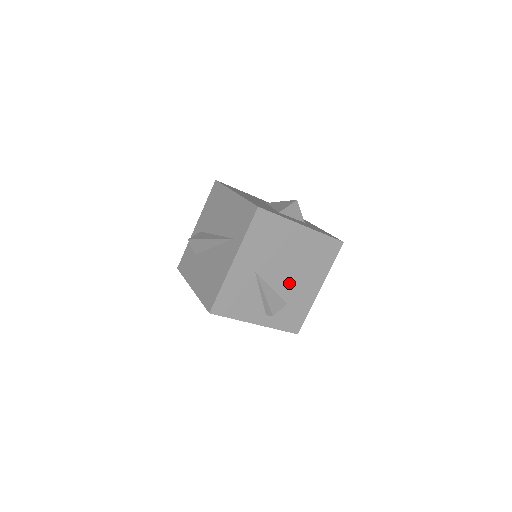
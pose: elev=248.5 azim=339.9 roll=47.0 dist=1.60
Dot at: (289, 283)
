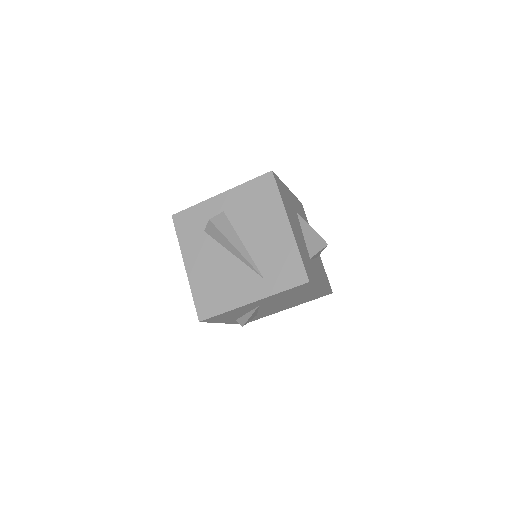
Dot at: (272, 308)
